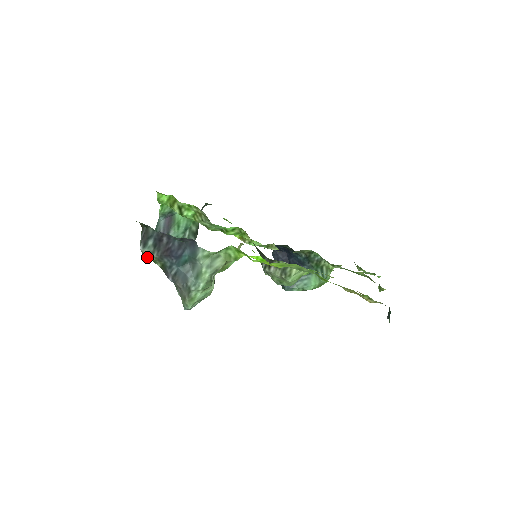
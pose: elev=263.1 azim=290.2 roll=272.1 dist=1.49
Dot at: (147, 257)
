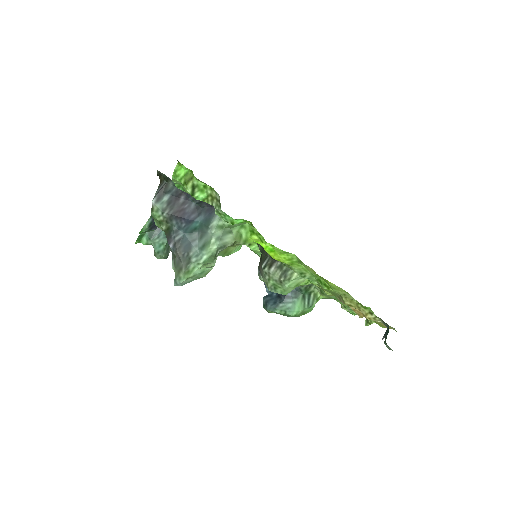
Dot at: (155, 215)
